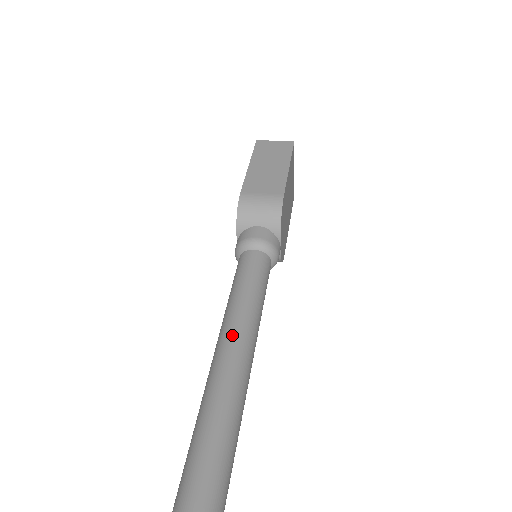
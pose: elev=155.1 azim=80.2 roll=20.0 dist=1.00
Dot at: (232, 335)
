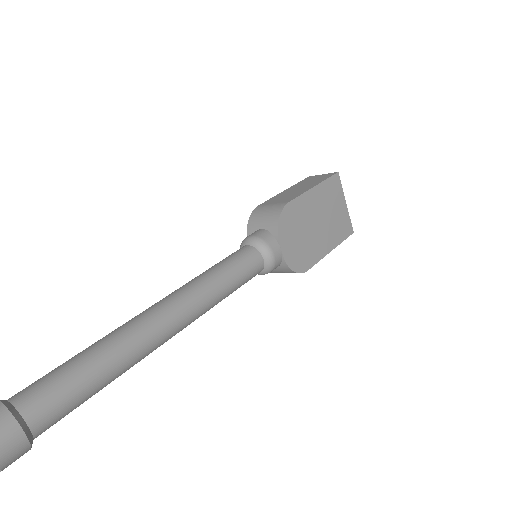
Dot at: (174, 292)
